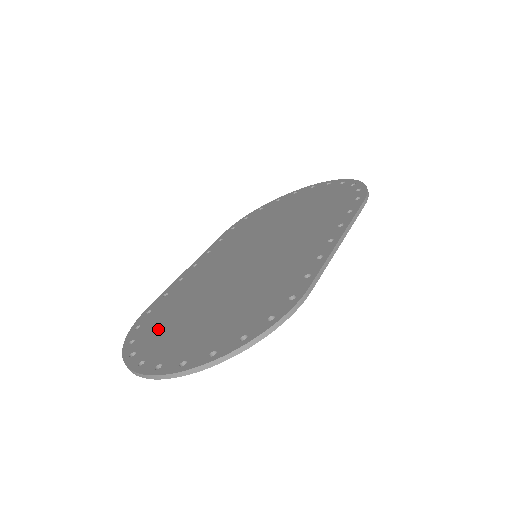
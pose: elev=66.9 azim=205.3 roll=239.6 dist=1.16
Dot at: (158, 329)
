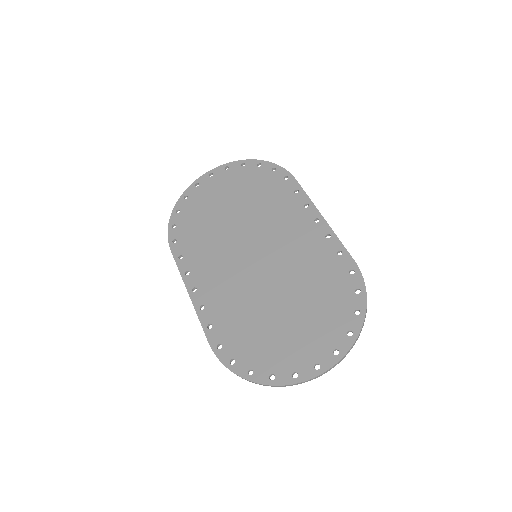
Dot at: (262, 350)
